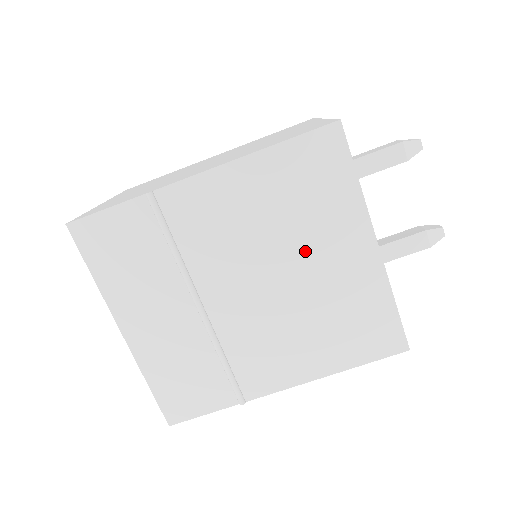
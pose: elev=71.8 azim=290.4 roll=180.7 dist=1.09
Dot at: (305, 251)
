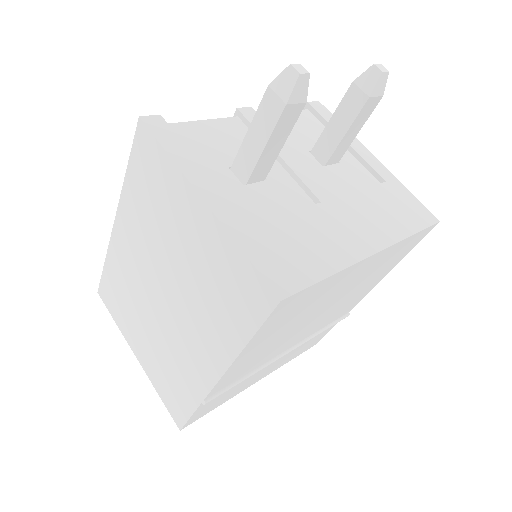
Dot at: (326, 302)
